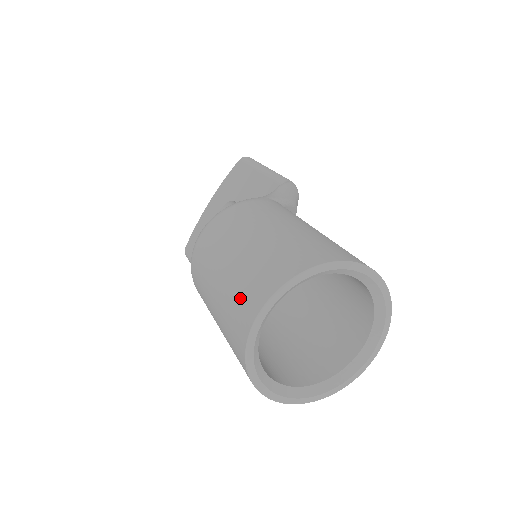
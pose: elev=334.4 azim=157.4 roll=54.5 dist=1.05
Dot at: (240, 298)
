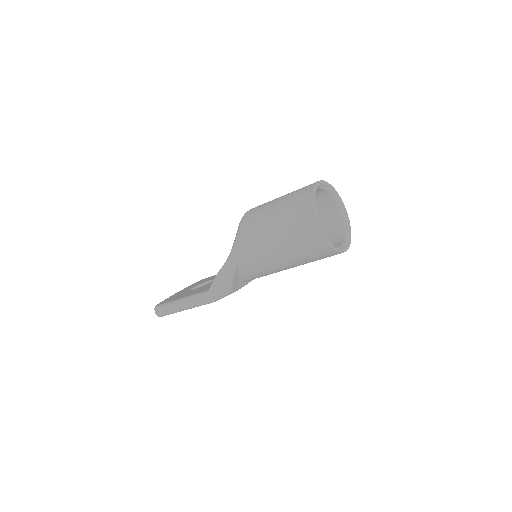
Dot at: occluded
